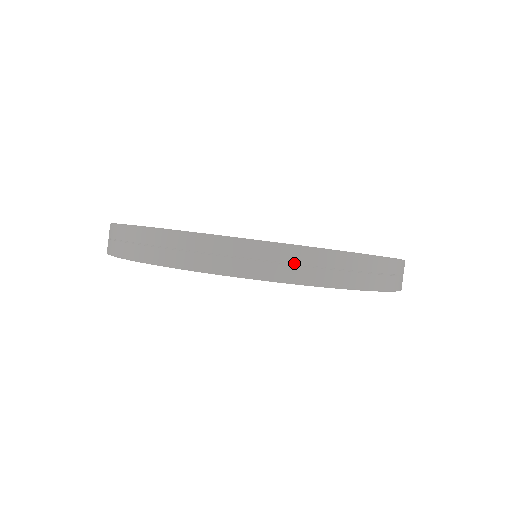
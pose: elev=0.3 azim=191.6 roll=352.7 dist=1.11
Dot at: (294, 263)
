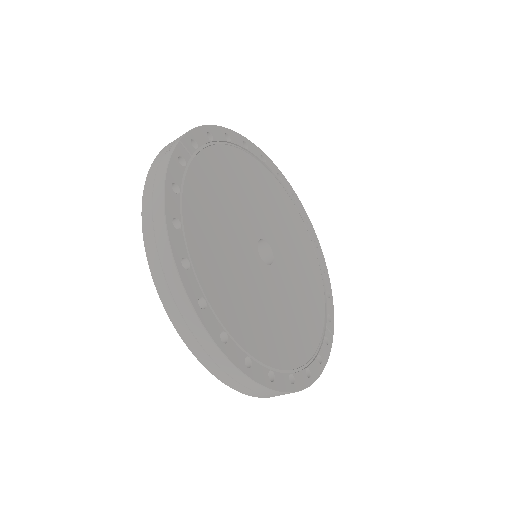
Dot at: (260, 393)
